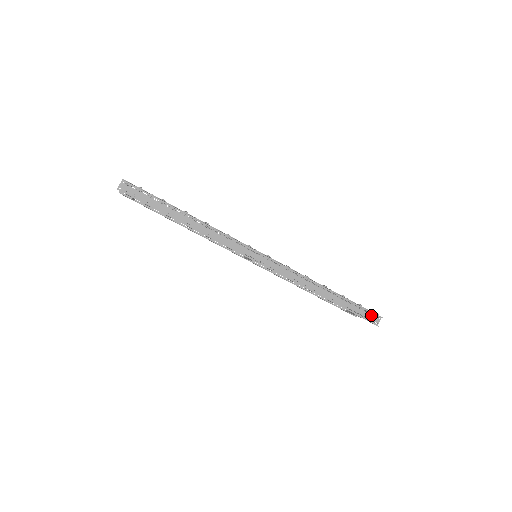
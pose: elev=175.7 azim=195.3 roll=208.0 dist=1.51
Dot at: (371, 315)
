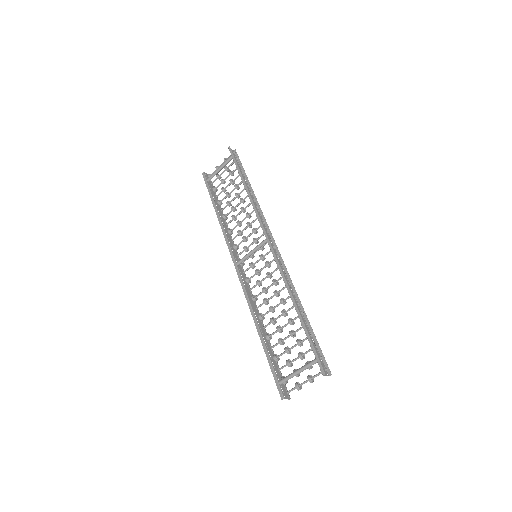
Dot at: (322, 363)
